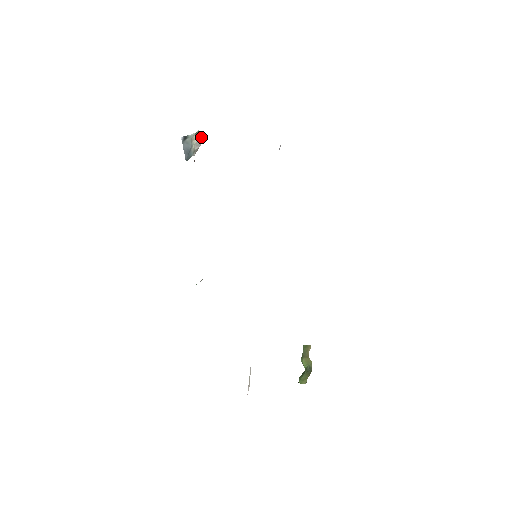
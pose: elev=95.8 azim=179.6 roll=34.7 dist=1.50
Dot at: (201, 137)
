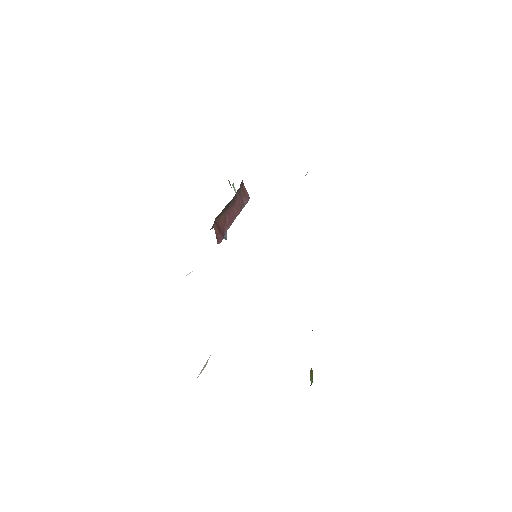
Dot at: occluded
